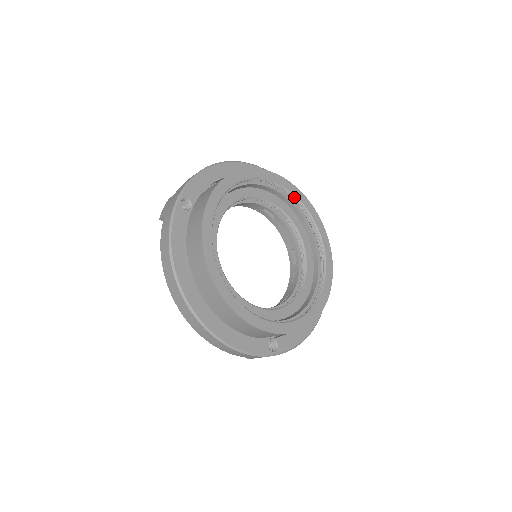
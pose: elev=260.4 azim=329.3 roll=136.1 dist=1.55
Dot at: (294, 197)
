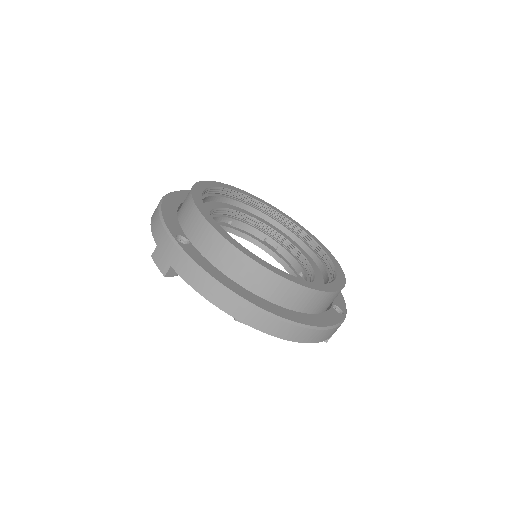
Dot at: (235, 193)
